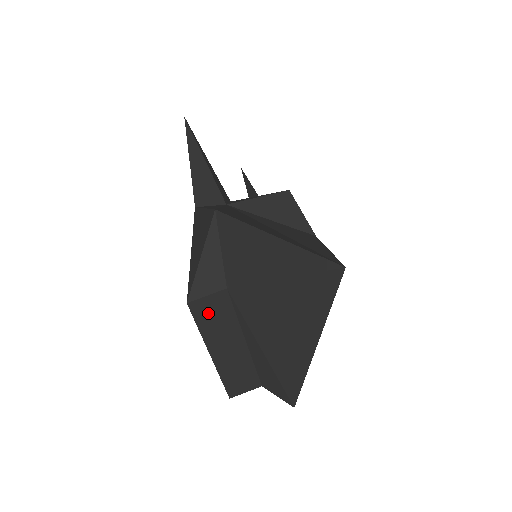
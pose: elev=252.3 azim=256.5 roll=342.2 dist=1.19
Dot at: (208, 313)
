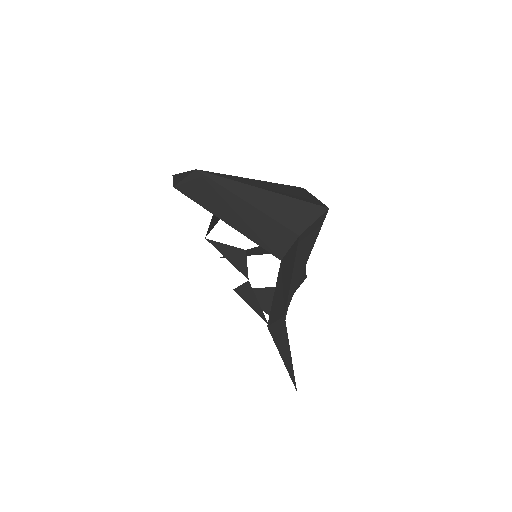
Dot at: (195, 189)
